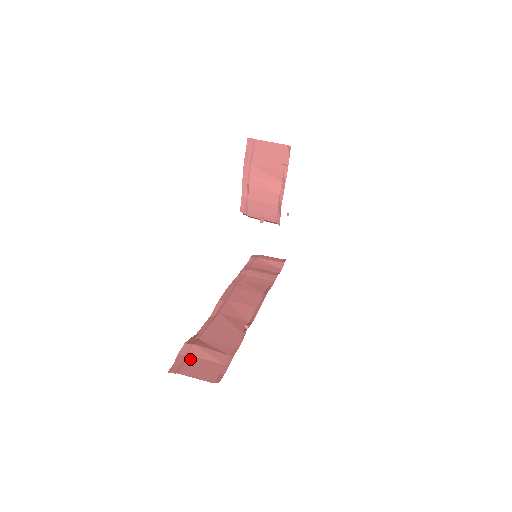
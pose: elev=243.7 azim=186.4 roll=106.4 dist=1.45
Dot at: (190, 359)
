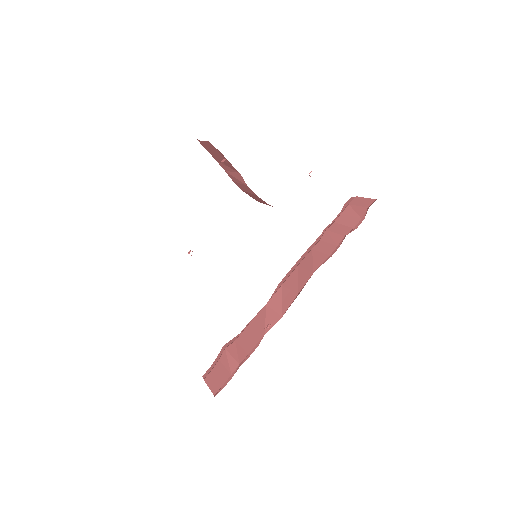
Dot at: (217, 365)
